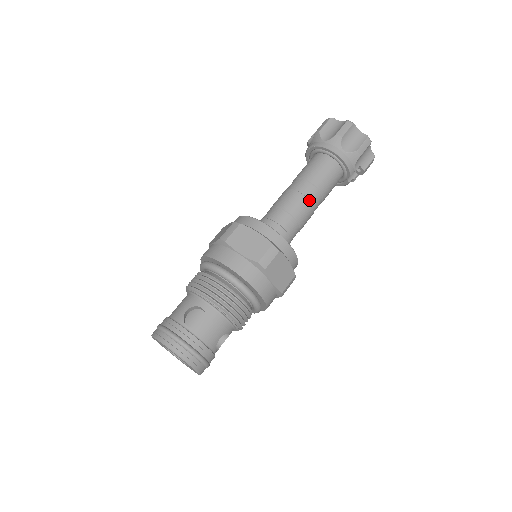
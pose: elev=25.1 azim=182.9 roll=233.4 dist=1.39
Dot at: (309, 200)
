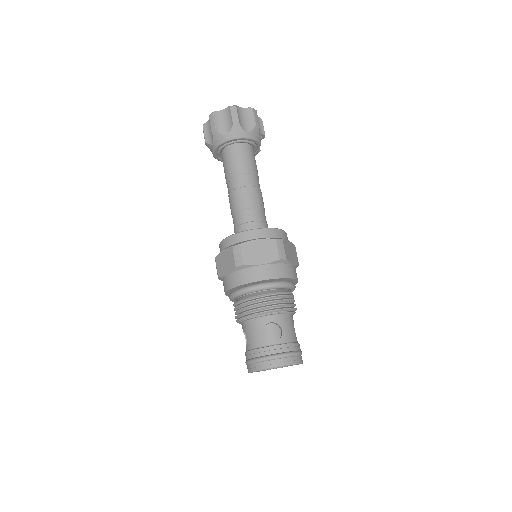
Dot at: (255, 187)
